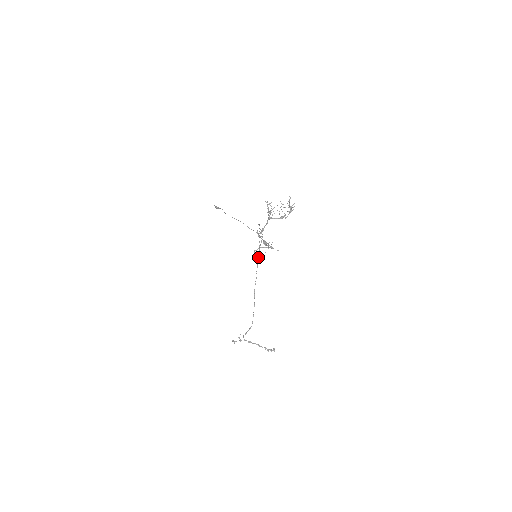
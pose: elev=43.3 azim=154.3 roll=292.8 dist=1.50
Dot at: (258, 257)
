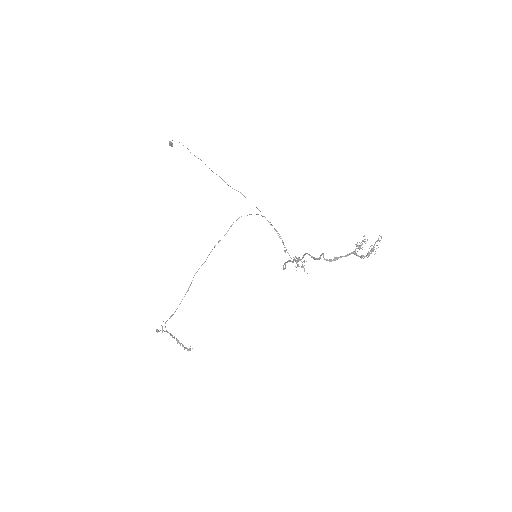
Dot at: (220, 240)
